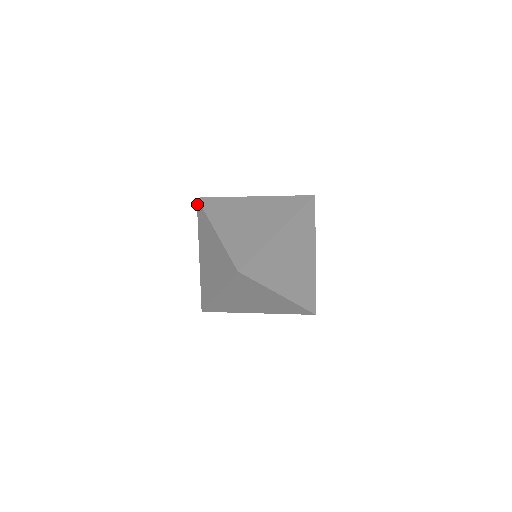
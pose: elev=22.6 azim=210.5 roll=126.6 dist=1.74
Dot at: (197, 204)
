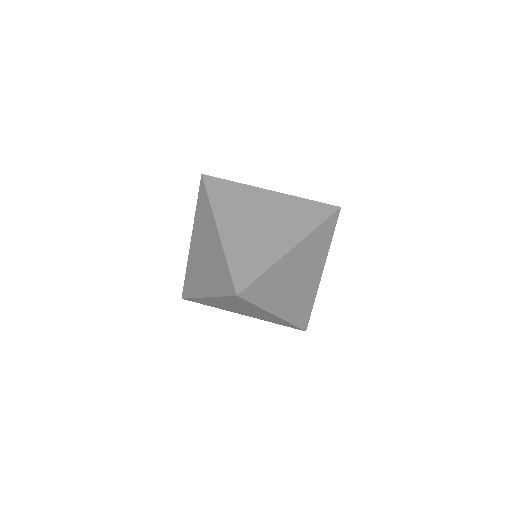
Dot at: (205, 179)
